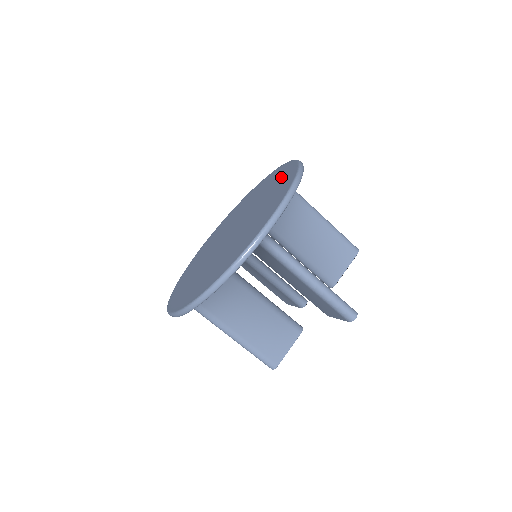
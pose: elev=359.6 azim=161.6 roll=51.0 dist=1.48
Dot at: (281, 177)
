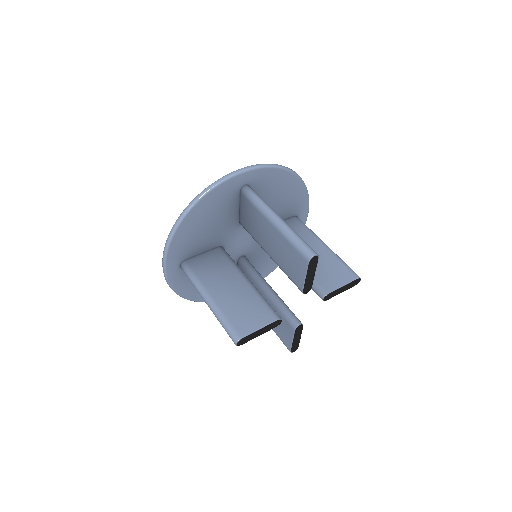
Dot at: occluded
